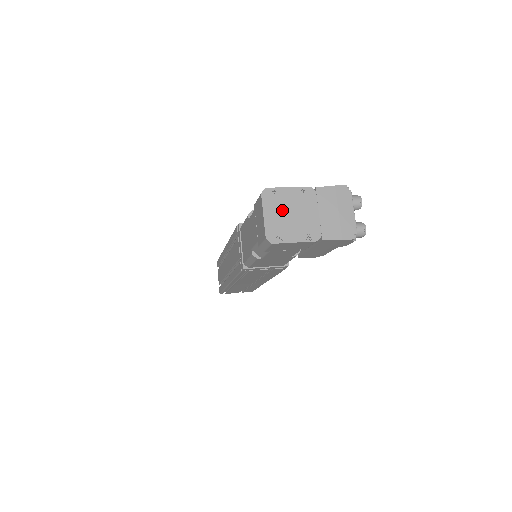
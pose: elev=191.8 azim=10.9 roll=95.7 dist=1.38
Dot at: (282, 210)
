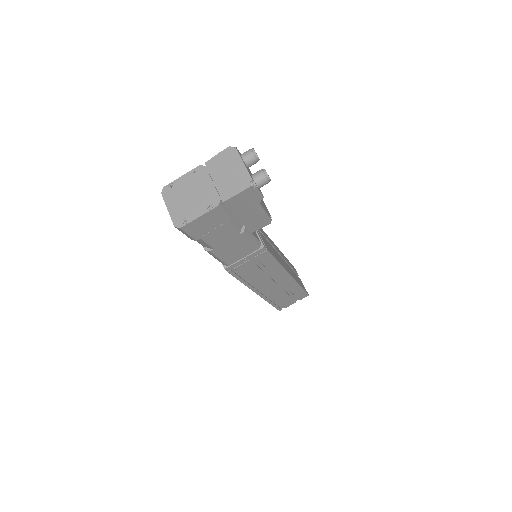
Dot at: (181, 197)
